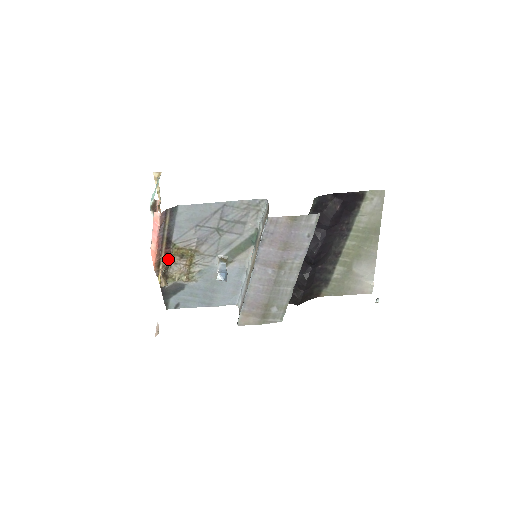
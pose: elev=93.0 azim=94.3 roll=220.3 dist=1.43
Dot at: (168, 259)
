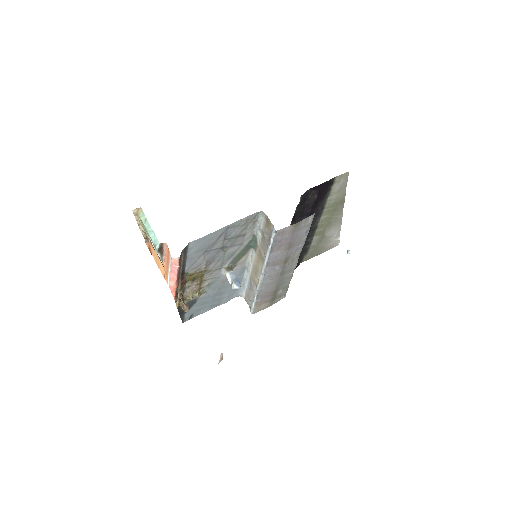
Dot at: (183, 287)
